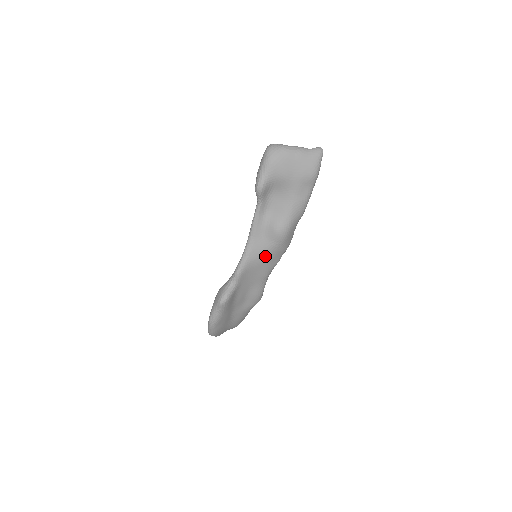
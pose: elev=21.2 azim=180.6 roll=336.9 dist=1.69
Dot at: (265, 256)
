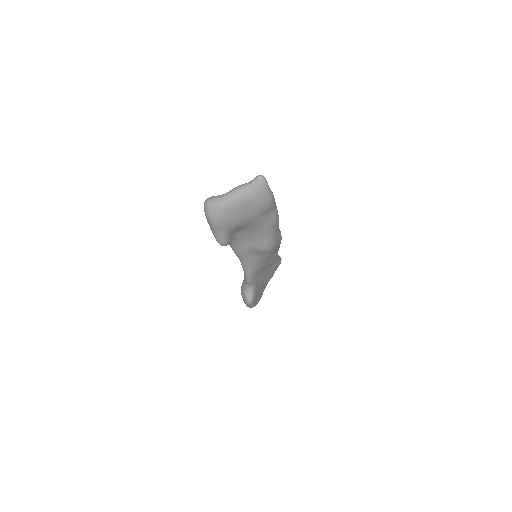
Dot at: (264, 261)
